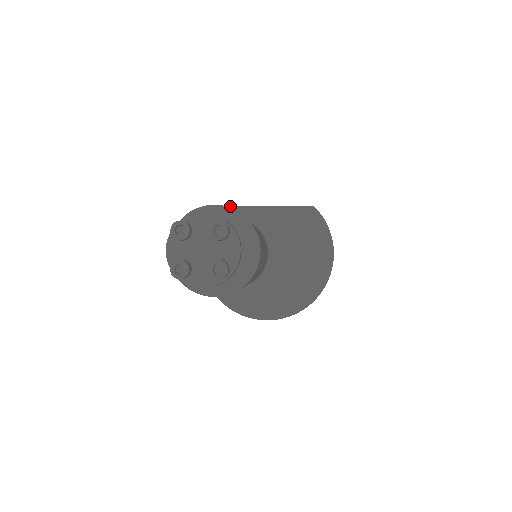
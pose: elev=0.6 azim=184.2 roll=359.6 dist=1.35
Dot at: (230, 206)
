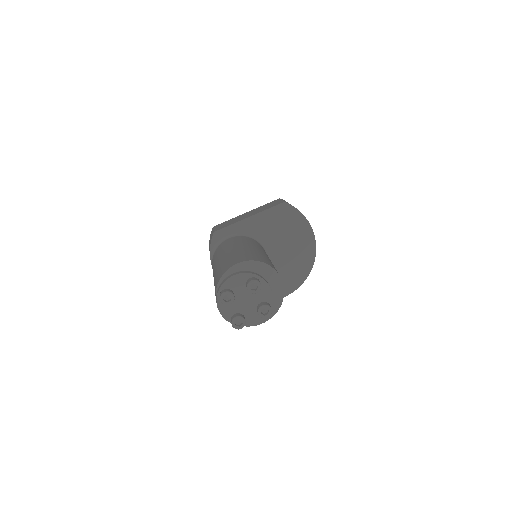
Dot at: (221, 229)
